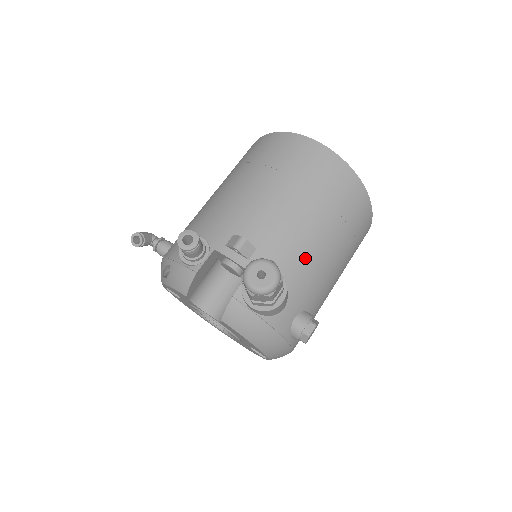
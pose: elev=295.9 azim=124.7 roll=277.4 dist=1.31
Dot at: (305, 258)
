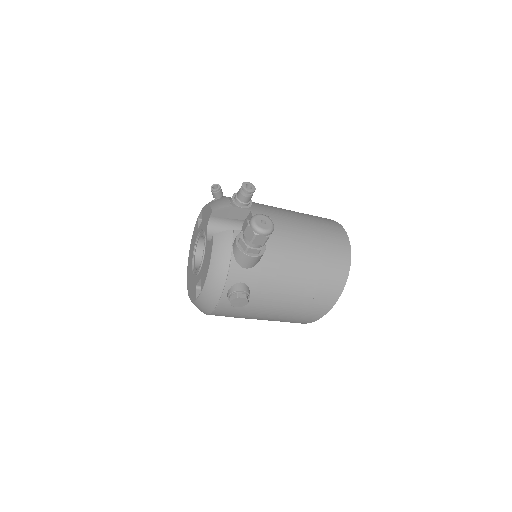
Dot at: (282, 265)
